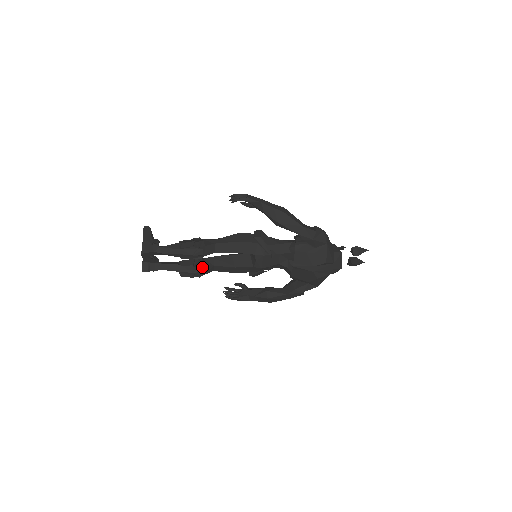
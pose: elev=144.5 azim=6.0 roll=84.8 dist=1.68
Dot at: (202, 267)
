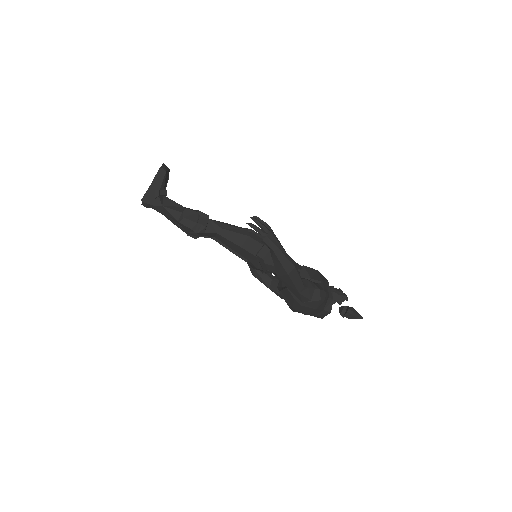
Dot at: occluded
